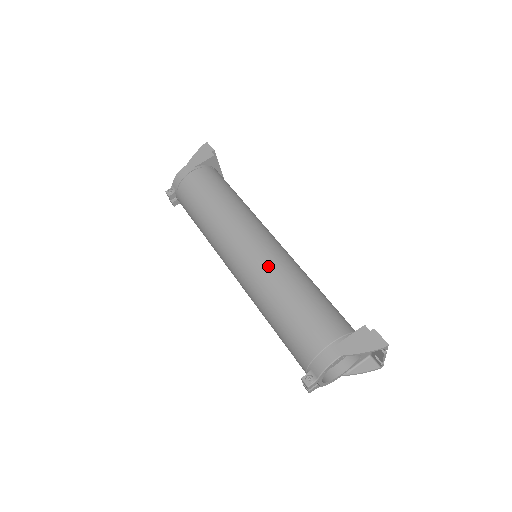
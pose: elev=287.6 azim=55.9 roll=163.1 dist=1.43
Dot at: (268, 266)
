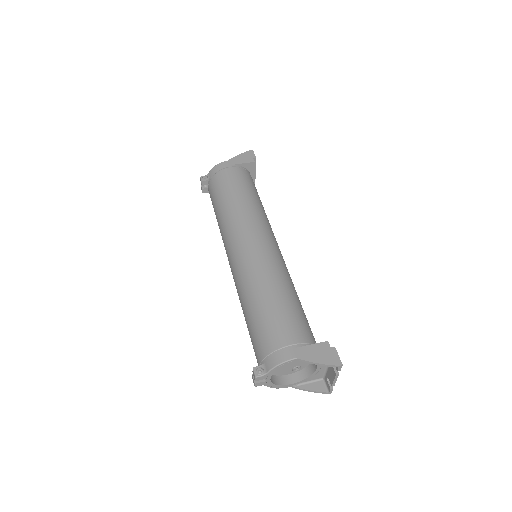
Dot at: (263, 263)
